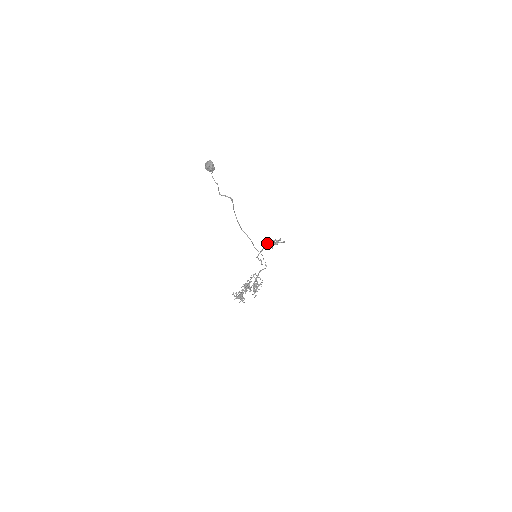
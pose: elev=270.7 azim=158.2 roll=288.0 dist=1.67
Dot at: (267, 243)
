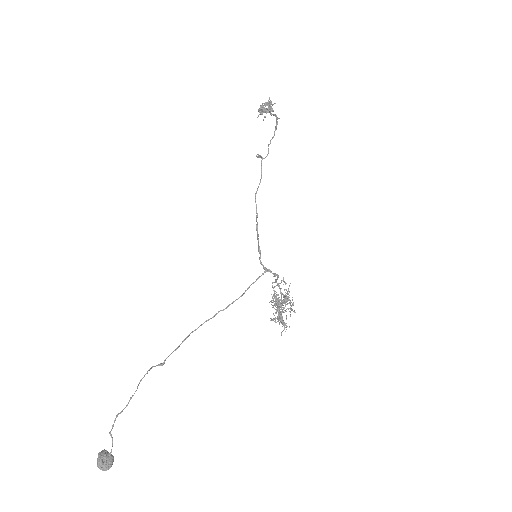
Dot at: (259, 112)
